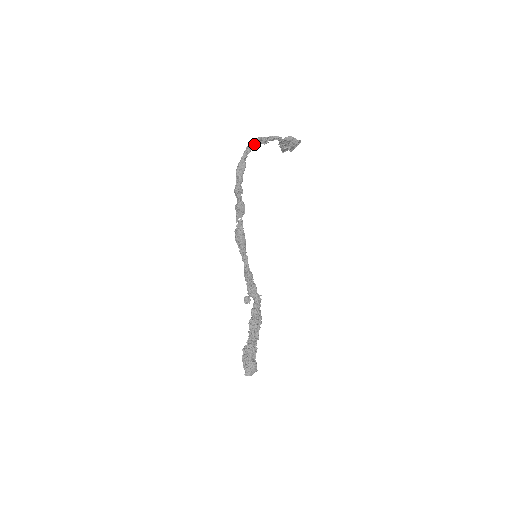
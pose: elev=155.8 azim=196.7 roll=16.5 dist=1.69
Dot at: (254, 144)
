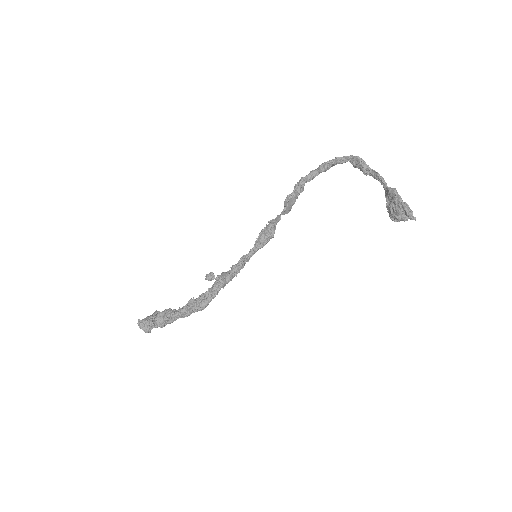
Dot at: (350, 159)
